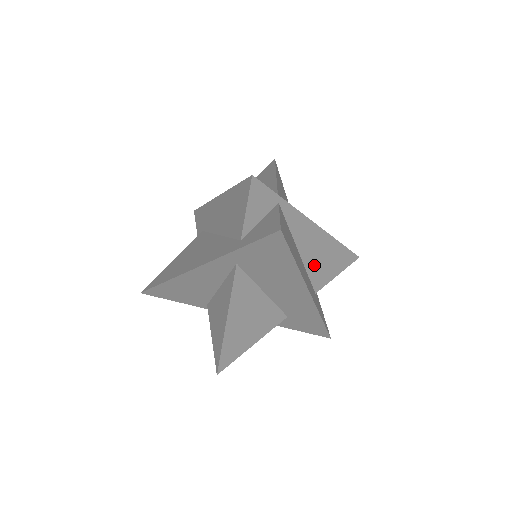
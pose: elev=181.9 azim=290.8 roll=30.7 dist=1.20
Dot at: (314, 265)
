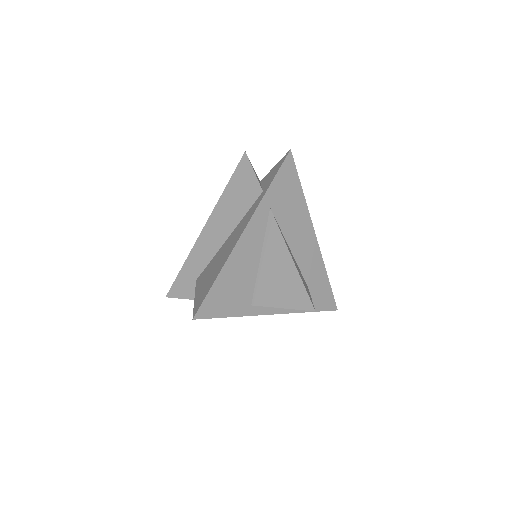
Dot at: occluded
